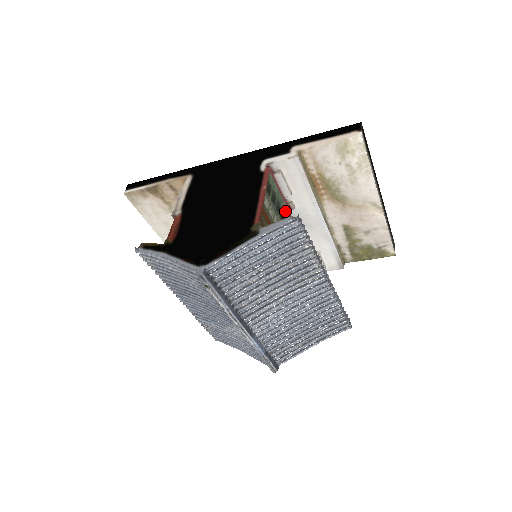
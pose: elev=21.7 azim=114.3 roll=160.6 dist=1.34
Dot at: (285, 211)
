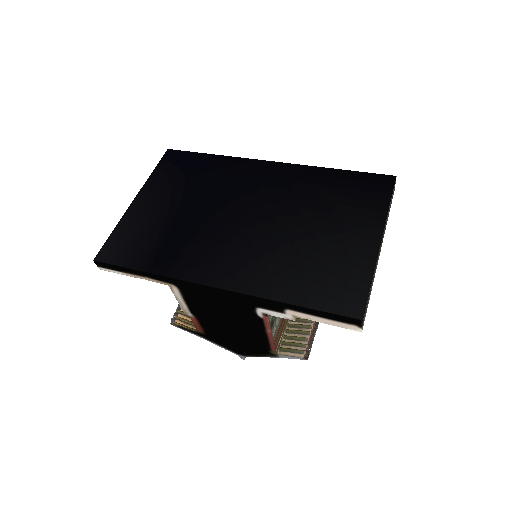
Dot at: occluded
